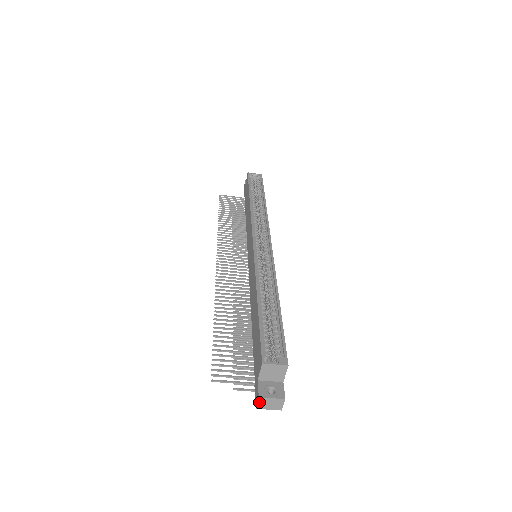
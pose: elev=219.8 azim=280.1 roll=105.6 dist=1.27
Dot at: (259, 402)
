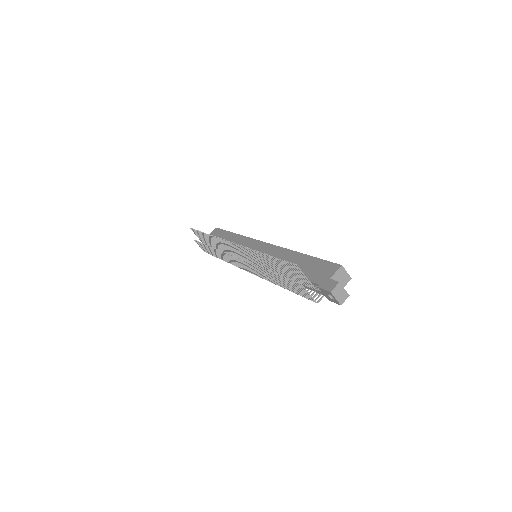
Dot at: (336, 287)
